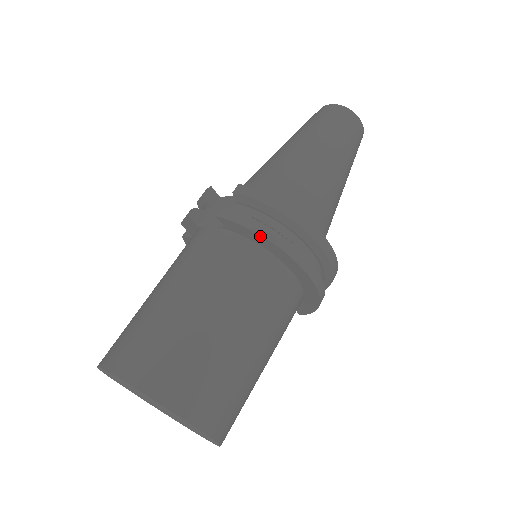
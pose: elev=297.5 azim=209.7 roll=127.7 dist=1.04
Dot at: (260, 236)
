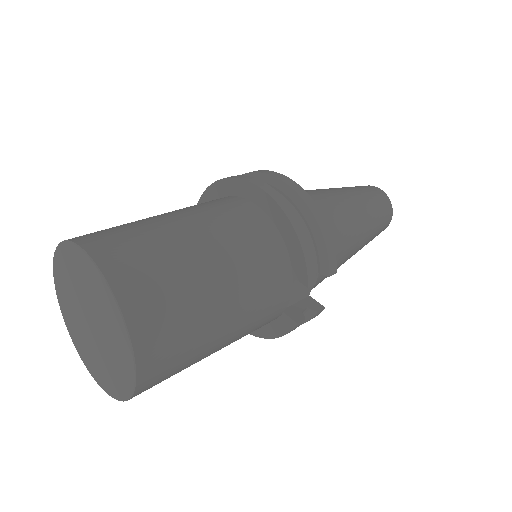
Dot at: (215, 184)
